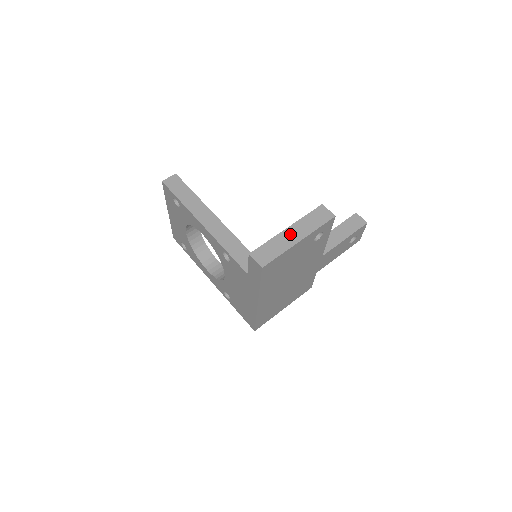
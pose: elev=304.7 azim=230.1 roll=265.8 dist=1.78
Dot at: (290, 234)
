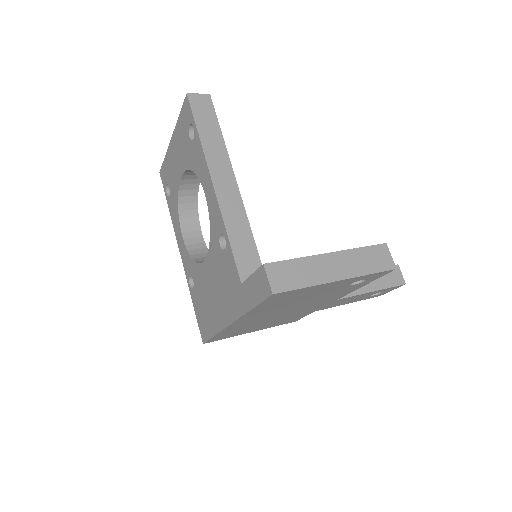
Dot at: (330, 263)
